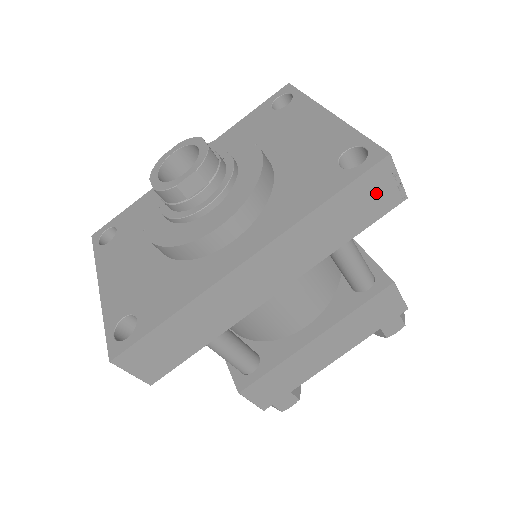
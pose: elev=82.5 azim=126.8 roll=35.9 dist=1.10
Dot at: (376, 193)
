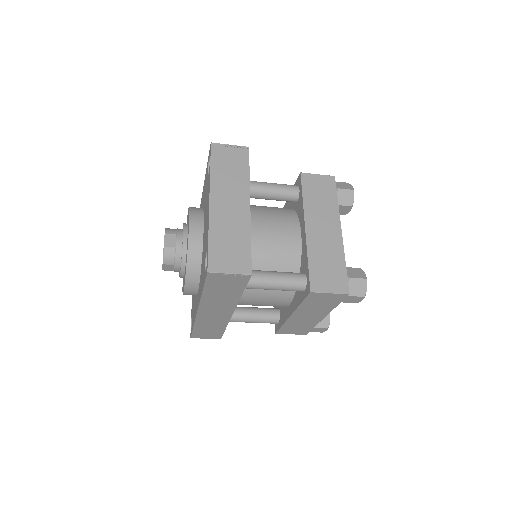
Dot at: (226, 281)
